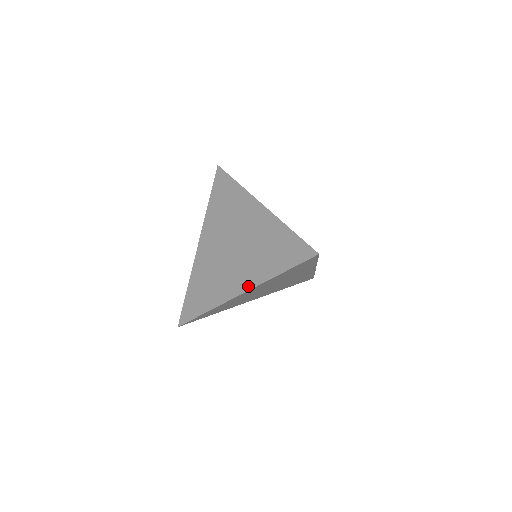
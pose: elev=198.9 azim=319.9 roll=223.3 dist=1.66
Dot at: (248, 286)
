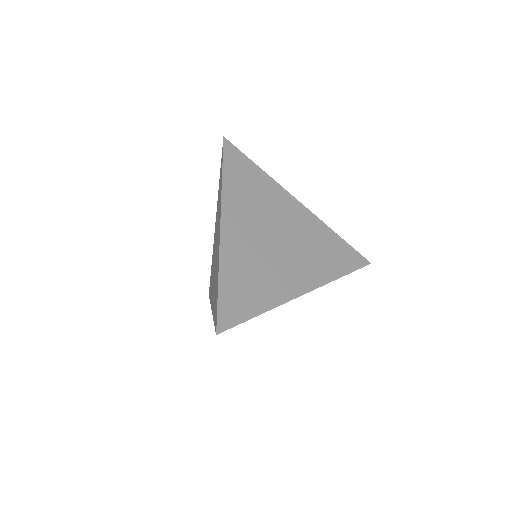
Dot at: (212, 308)
